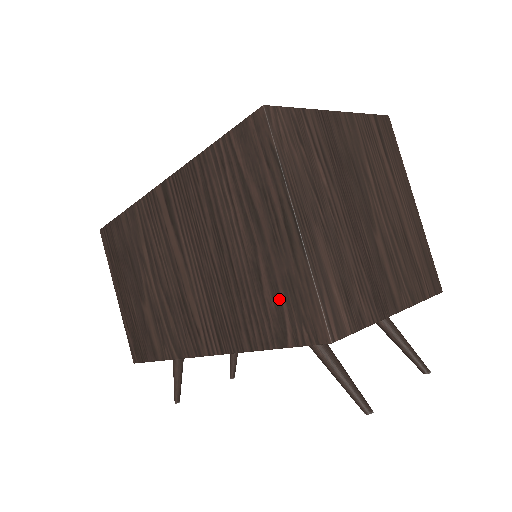
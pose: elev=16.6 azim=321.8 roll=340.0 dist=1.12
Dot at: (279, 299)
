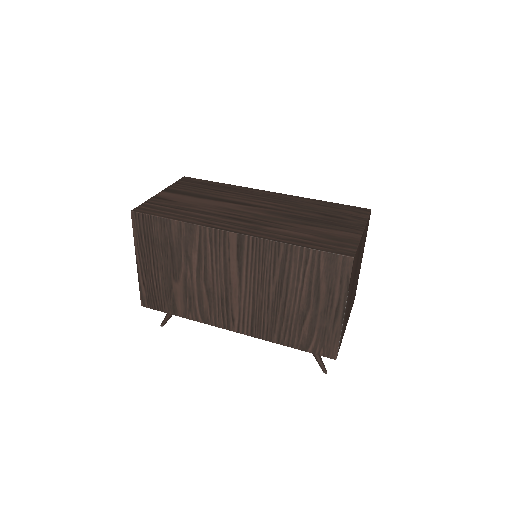
Dot at: (313, 333)
